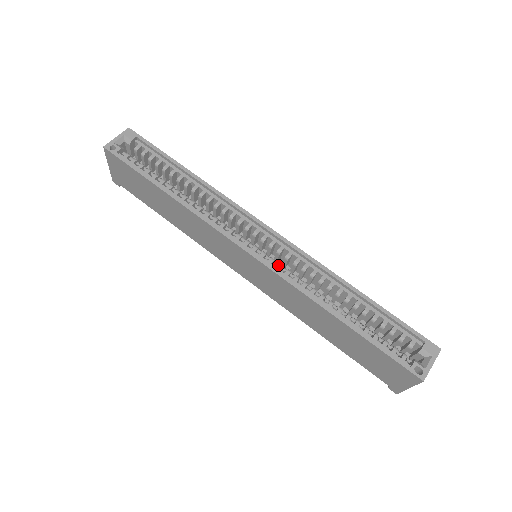
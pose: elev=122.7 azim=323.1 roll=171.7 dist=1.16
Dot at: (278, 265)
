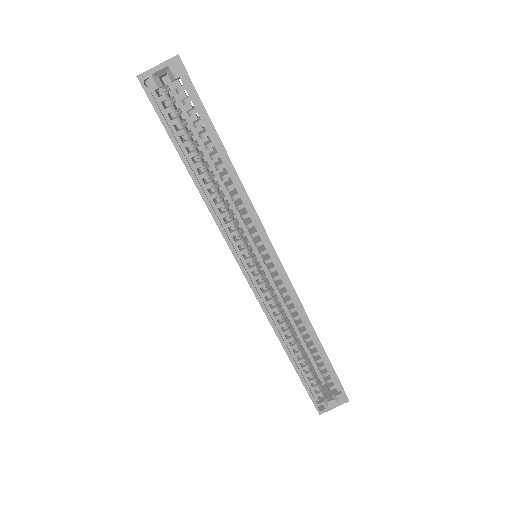
Dot at: (266, 292)
